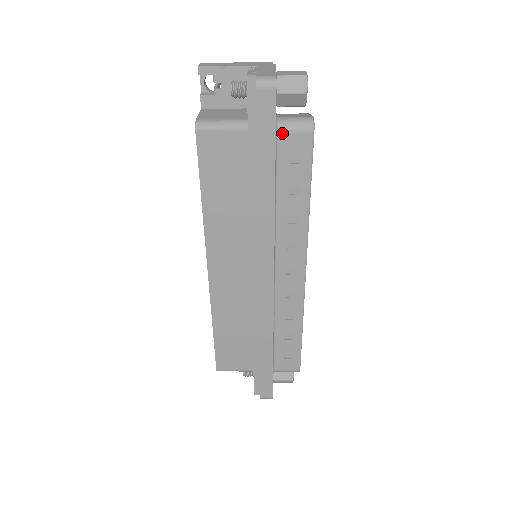
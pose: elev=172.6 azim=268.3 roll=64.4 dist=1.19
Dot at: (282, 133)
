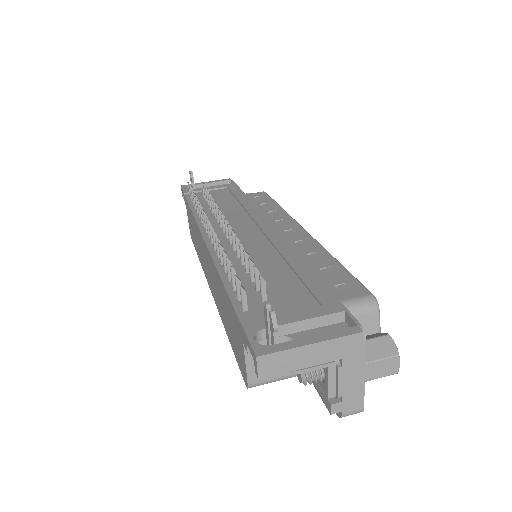
Dot at: occluded
